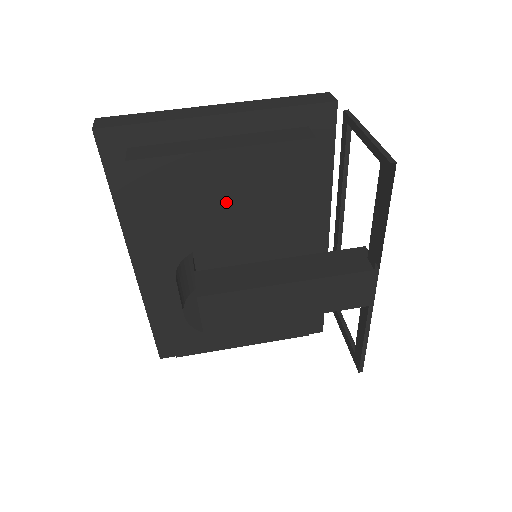
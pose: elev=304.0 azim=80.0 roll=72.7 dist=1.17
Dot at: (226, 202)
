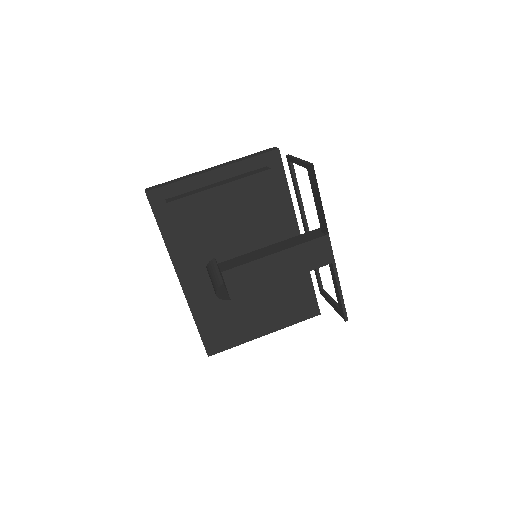
Dot at: (228, 219)
